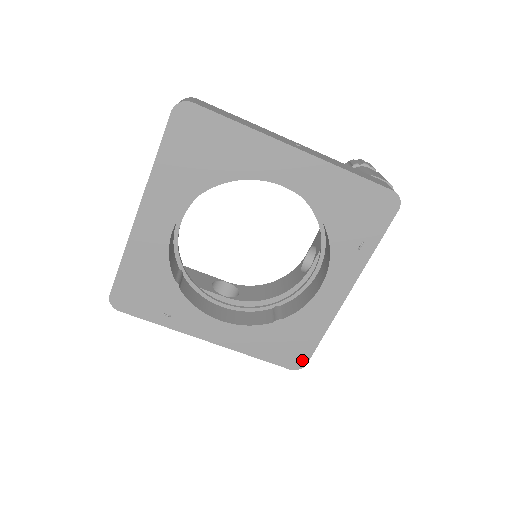
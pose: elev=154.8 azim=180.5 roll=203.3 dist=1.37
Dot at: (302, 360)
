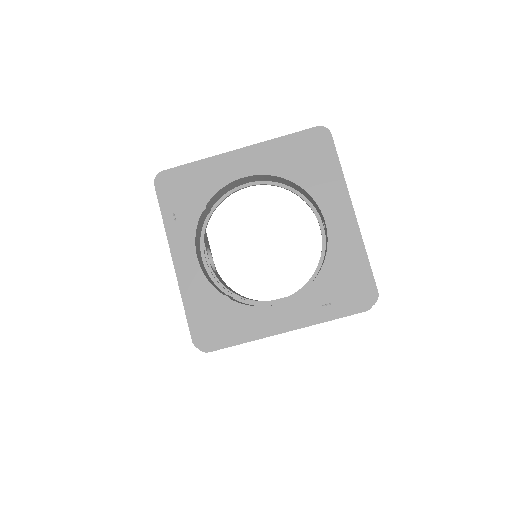
Dot at: (207, 343)
